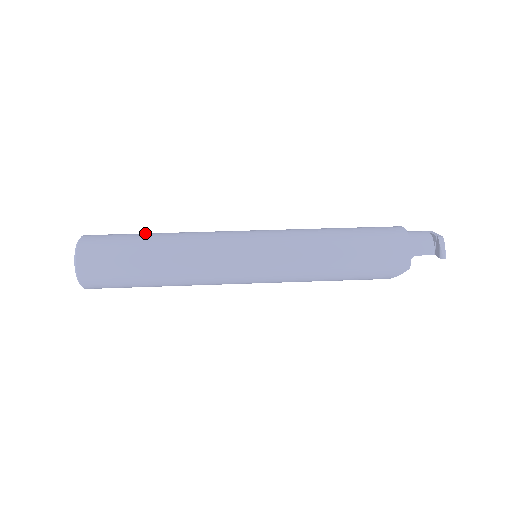
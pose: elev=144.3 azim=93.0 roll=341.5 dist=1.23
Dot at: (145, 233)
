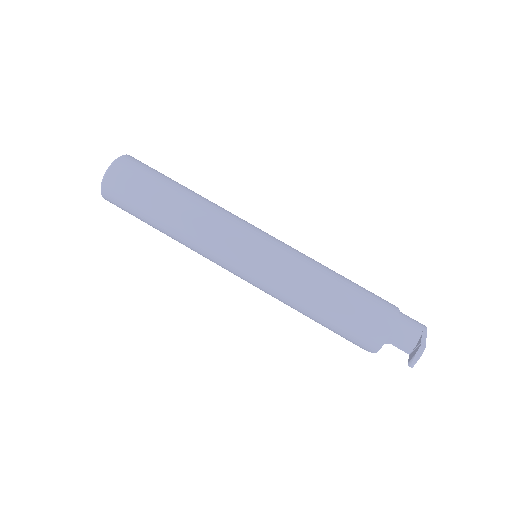
Dot at: (173, 183)
